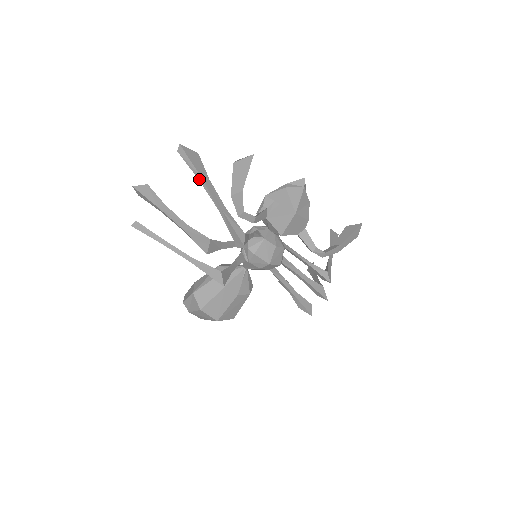
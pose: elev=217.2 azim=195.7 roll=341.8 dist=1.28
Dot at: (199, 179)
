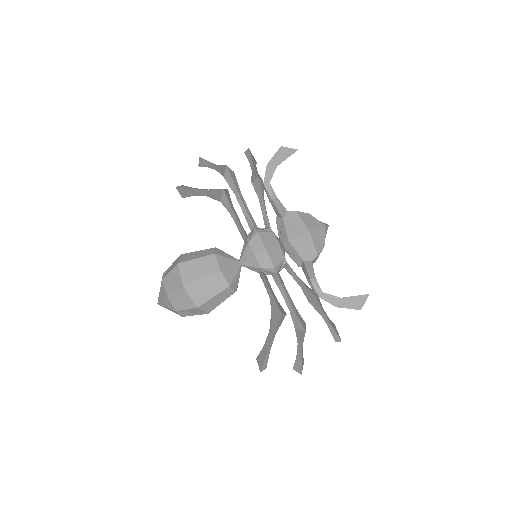
Dot at: (249, 160)
